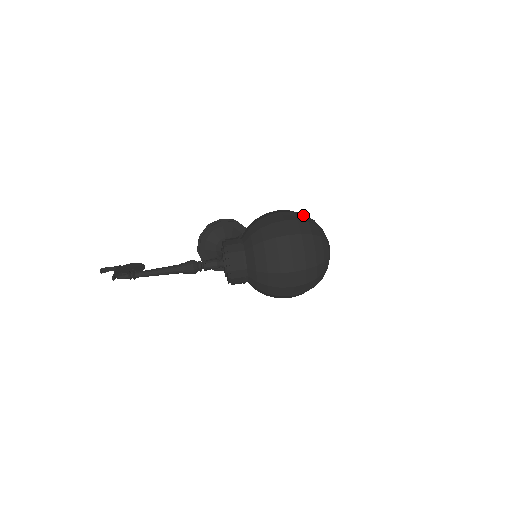
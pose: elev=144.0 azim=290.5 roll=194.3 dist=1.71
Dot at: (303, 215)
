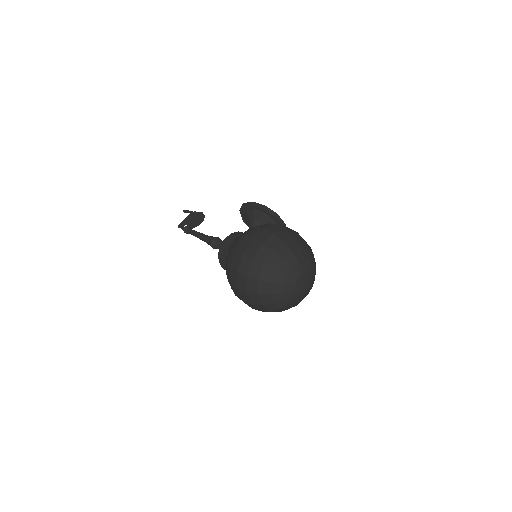
Dot at: (269, 251)
